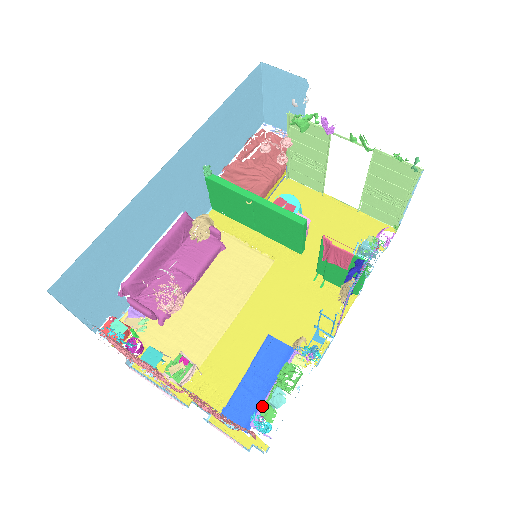
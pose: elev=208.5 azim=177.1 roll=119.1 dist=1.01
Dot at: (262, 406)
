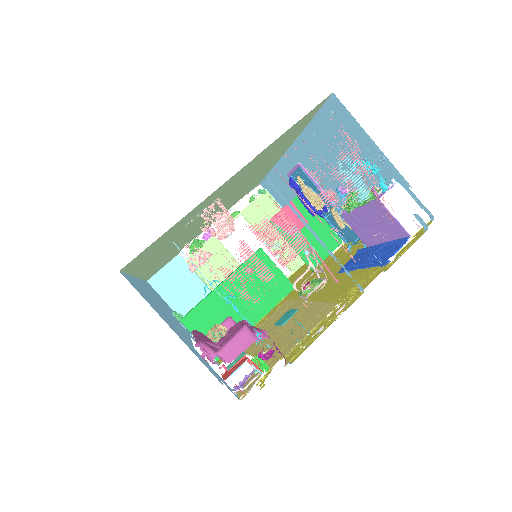
Dot at: (368, 203)
